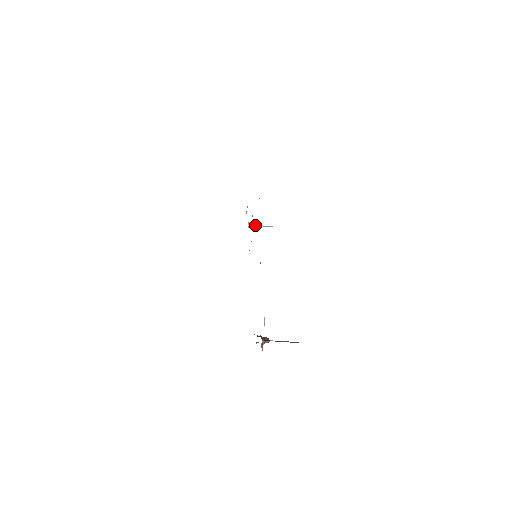
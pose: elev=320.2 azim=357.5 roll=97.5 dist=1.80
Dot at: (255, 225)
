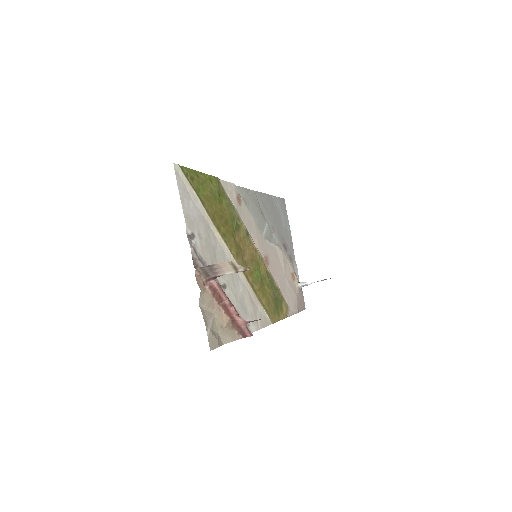
Dot at: (306, 282)
